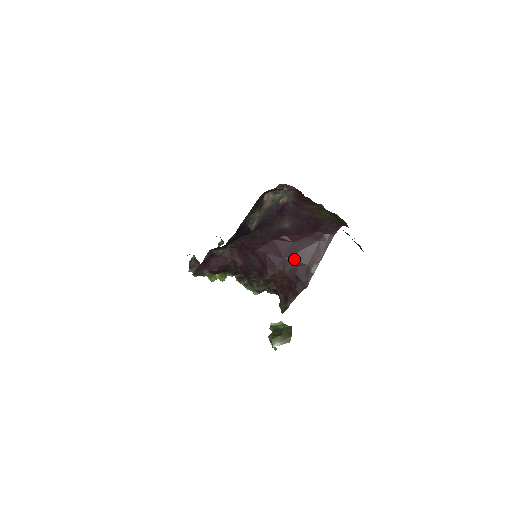
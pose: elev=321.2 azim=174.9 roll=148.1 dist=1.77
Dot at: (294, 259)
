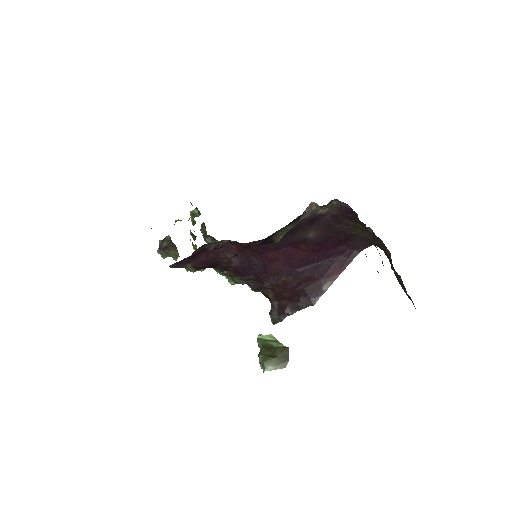
Dot at: (306, 272)
